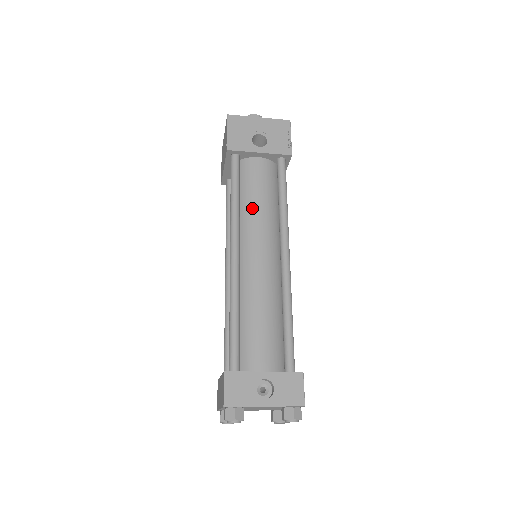
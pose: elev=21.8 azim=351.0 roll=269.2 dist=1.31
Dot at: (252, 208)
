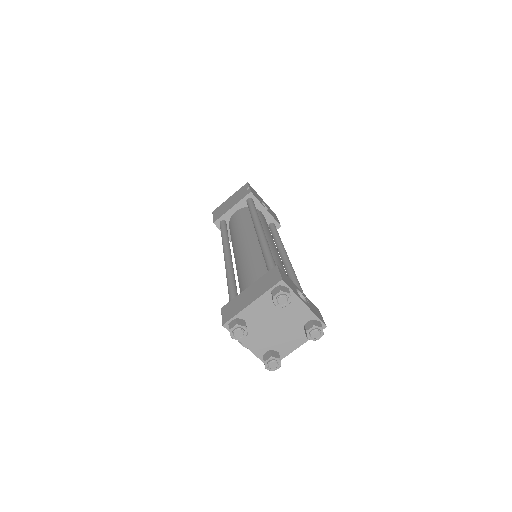
Dot at: (264, 226)
